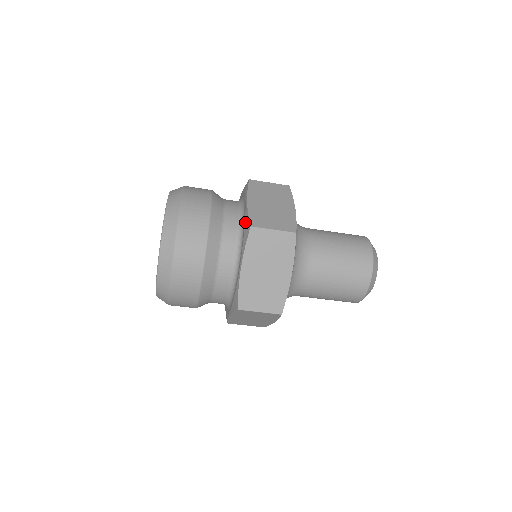
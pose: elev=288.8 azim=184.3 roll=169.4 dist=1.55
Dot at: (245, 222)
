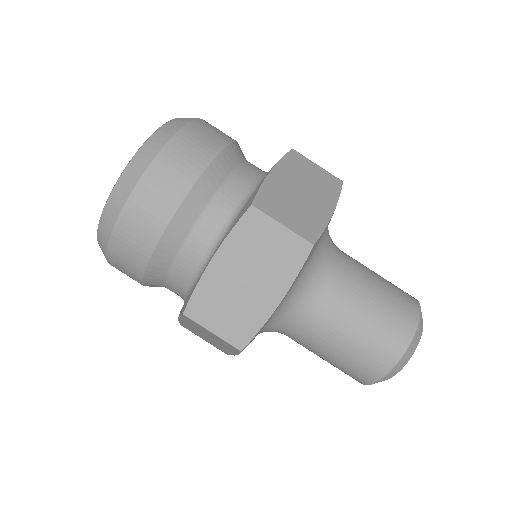
Dot at: (250, 197)
